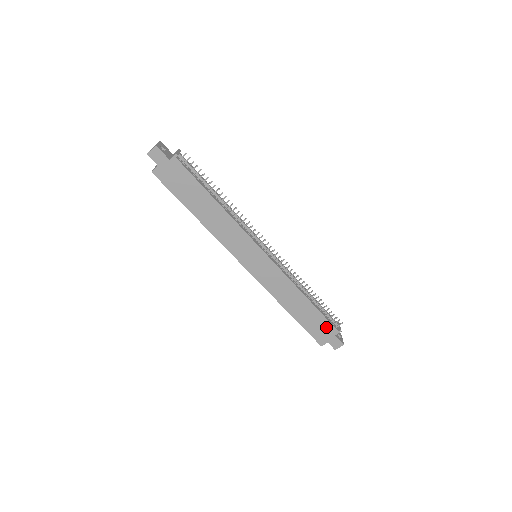
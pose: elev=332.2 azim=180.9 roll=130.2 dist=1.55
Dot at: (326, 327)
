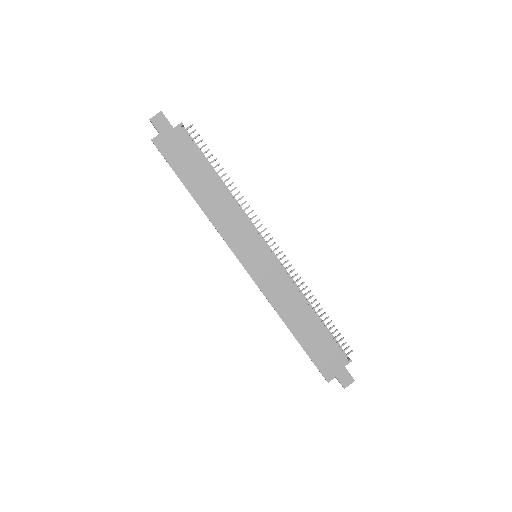
Dot at: (334, 354)
